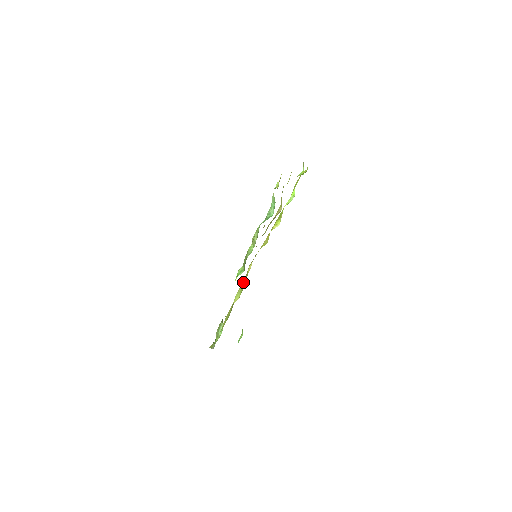
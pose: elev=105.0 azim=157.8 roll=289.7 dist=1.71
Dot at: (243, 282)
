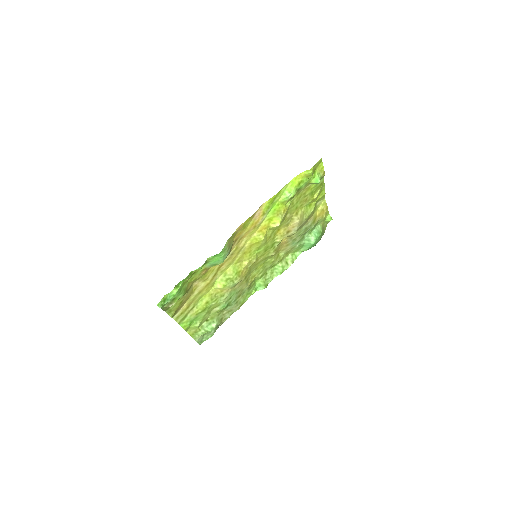
Dot at: (229, 271)
